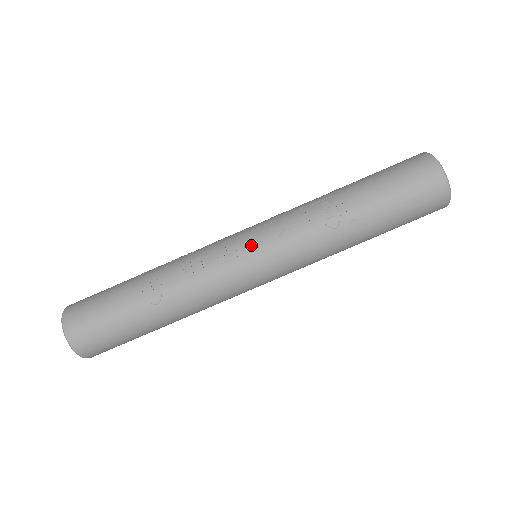
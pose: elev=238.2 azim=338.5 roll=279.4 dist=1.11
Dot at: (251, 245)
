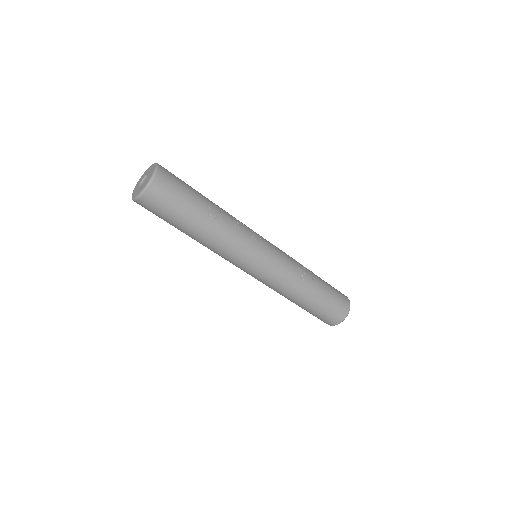
Dot at: (270, 247)
